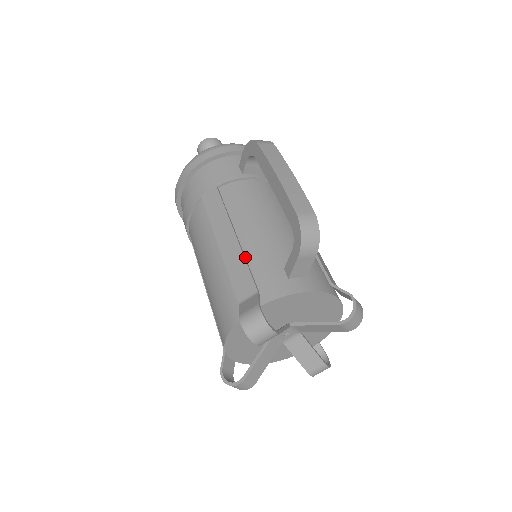
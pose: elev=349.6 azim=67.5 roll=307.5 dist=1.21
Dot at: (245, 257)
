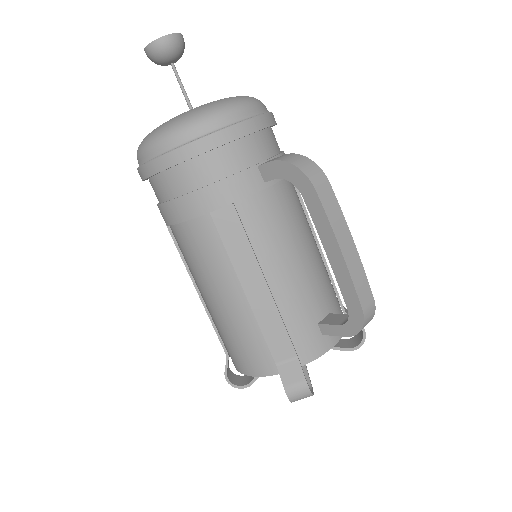
Dot at: (280, 313)
